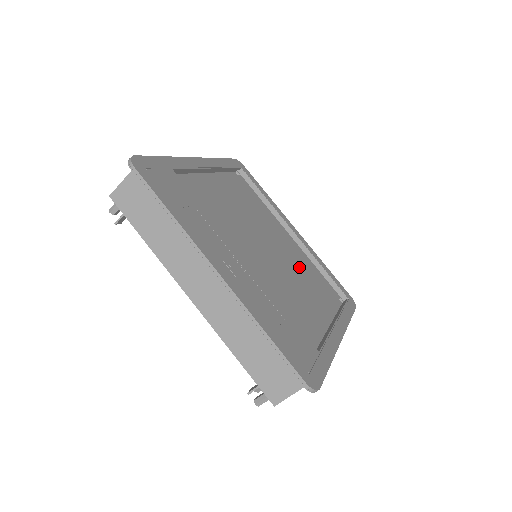
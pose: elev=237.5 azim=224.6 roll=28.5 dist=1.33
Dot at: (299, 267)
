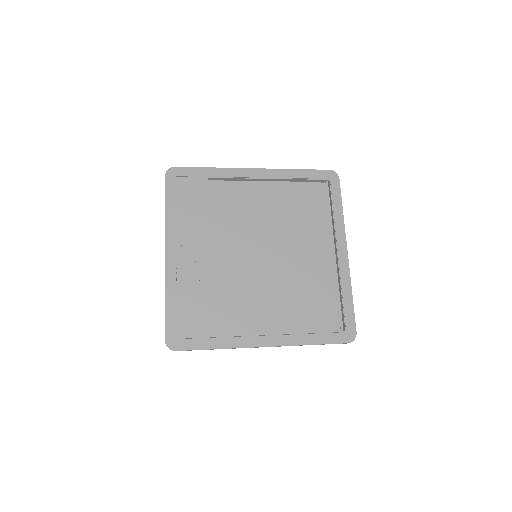
Dot at: (302, 281)
